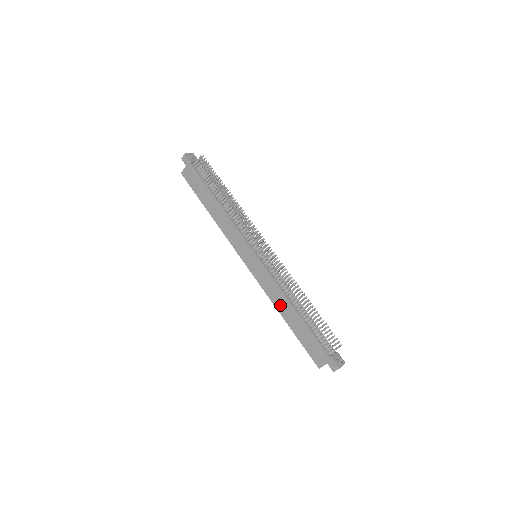
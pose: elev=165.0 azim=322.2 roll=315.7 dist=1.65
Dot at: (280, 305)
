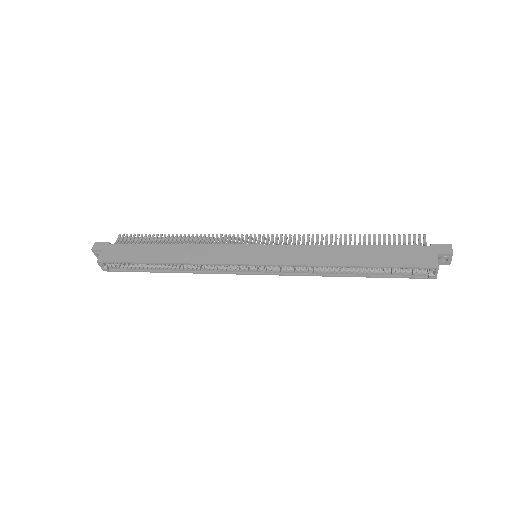
Dot at: (329, 258)
